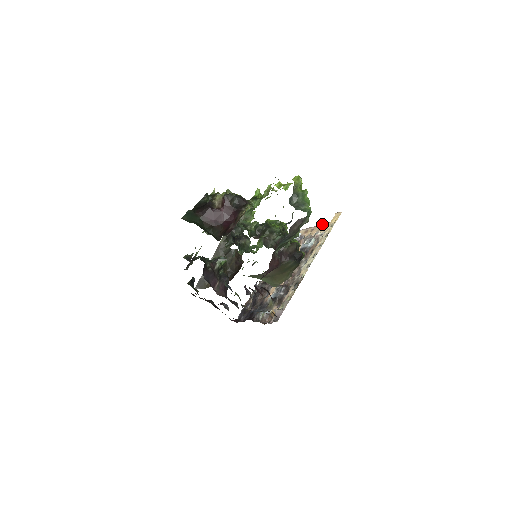
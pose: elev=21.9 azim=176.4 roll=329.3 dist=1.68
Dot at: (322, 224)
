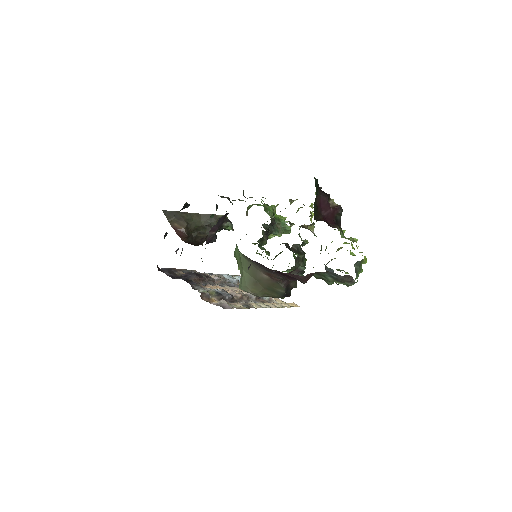
Dot at: occluded
